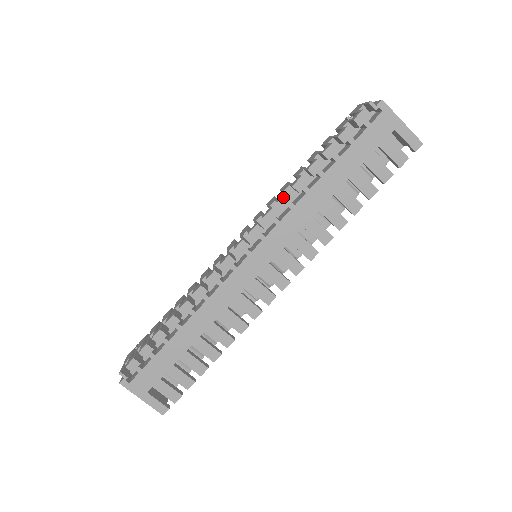
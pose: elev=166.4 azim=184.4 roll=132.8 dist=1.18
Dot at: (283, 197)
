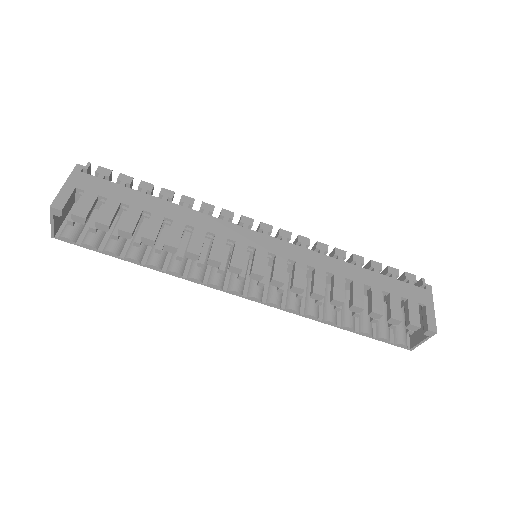
Dot at: (323, 244)
